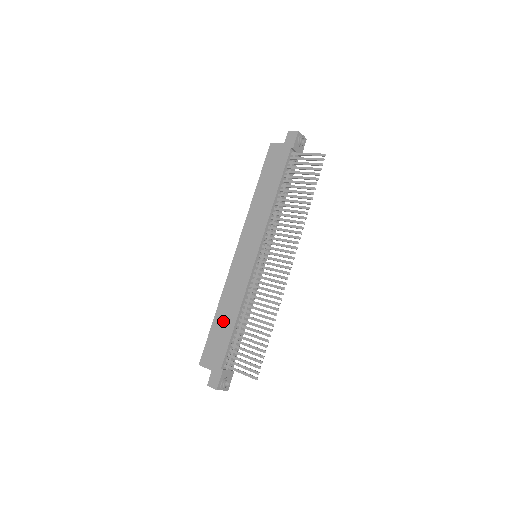
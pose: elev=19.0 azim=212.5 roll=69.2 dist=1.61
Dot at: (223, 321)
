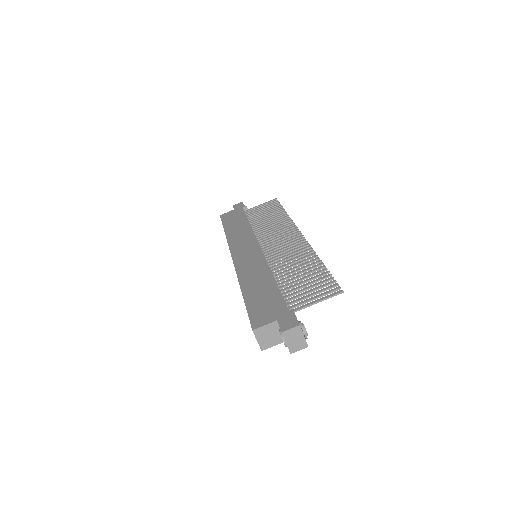
Dot at: (258, 289)
